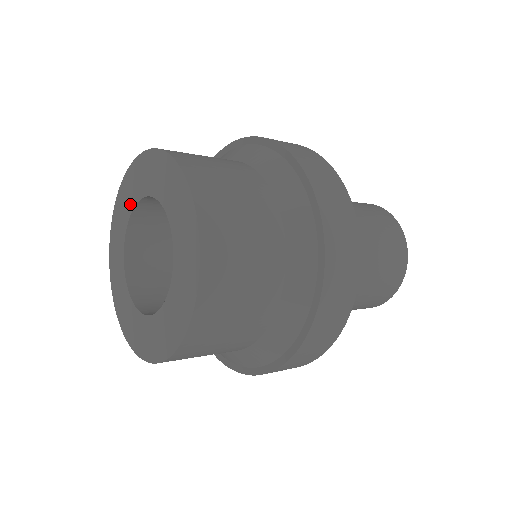
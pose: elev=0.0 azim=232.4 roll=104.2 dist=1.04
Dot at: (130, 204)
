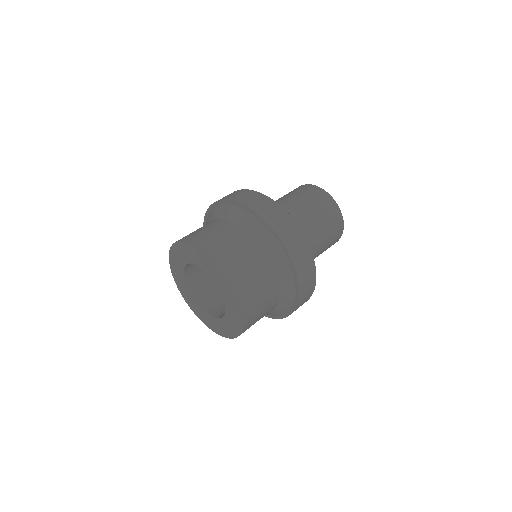
Dot at: (194, 260)
